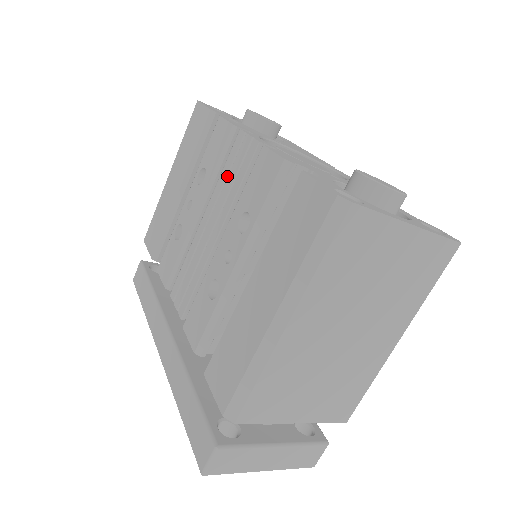
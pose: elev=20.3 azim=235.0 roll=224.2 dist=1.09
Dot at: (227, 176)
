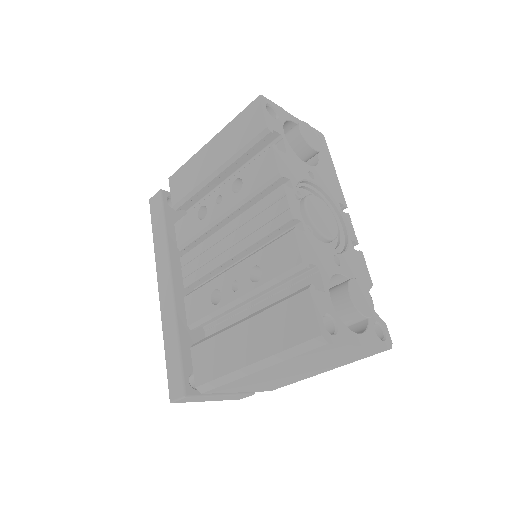
Dot at: (257, 213)
